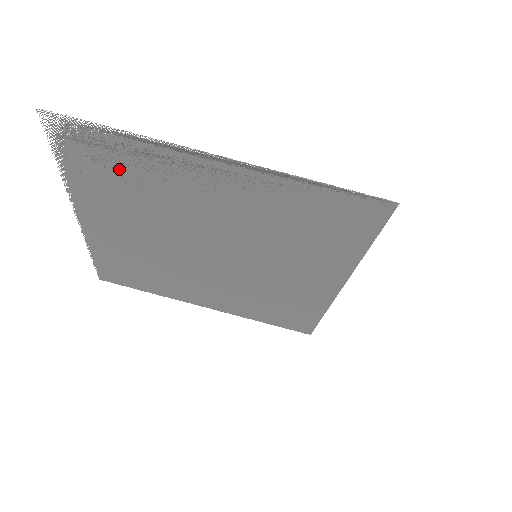
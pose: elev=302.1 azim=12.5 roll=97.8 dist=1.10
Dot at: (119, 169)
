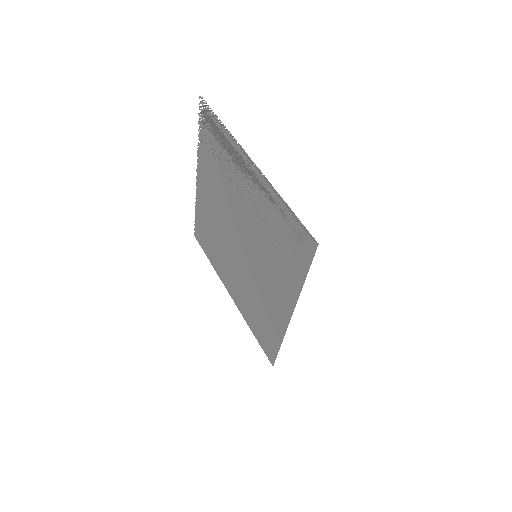
Dot at: (217, 149)
